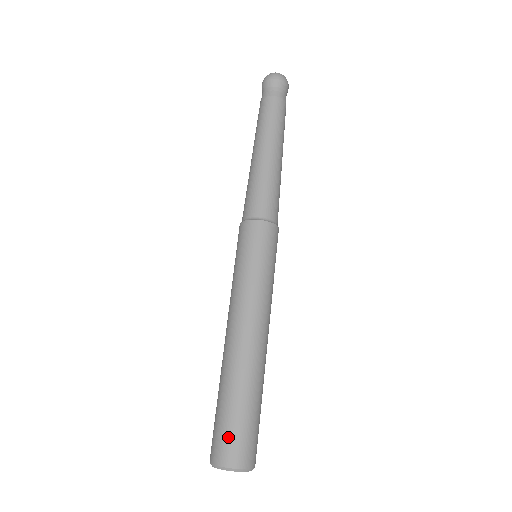
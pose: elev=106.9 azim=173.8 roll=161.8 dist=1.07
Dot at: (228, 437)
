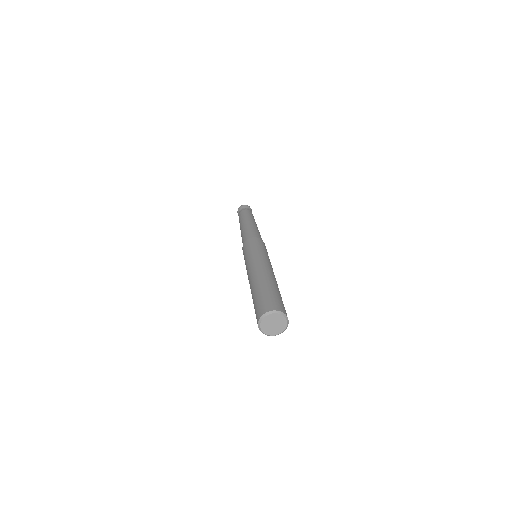
Dot at: (262, 303)
